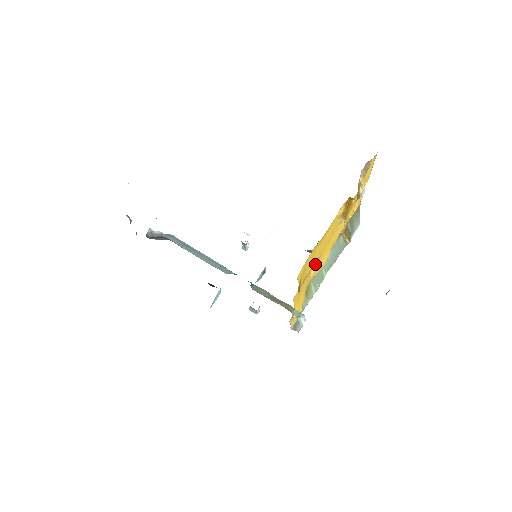
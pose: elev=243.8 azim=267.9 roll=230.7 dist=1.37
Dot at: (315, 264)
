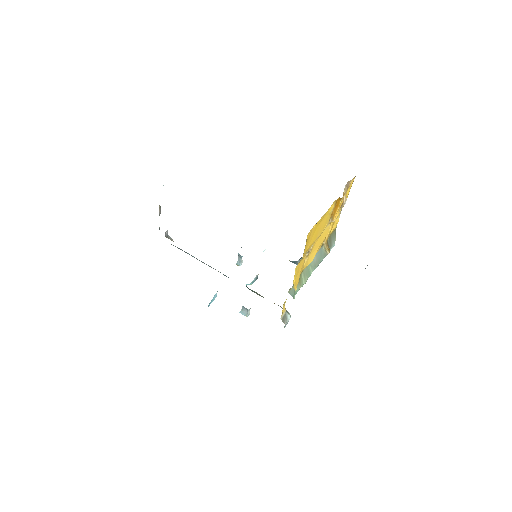
Dot at: (308, 254)
